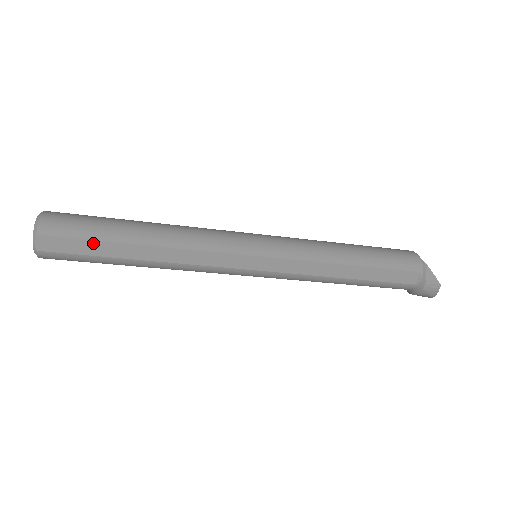
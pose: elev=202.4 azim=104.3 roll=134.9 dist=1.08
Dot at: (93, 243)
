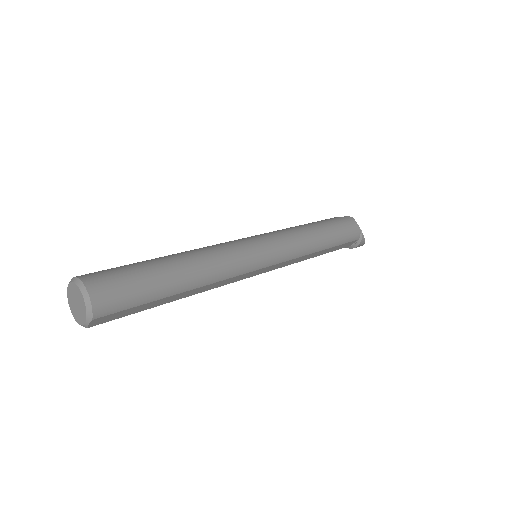
Dot at: (143, 305)
